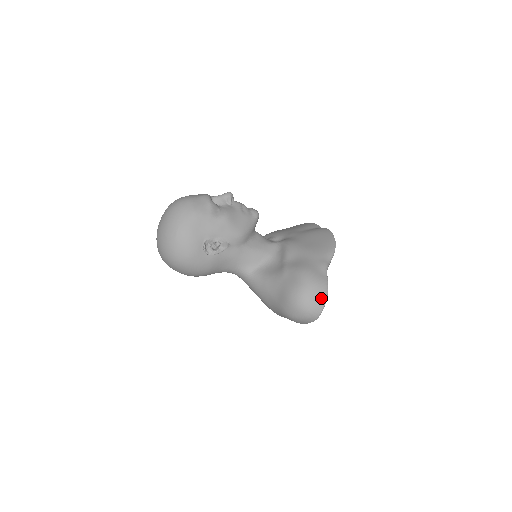
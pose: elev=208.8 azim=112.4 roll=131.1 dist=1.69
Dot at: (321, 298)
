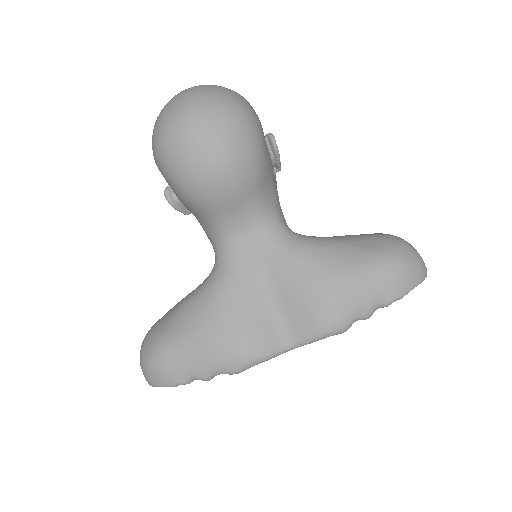
Dot at: occluded
